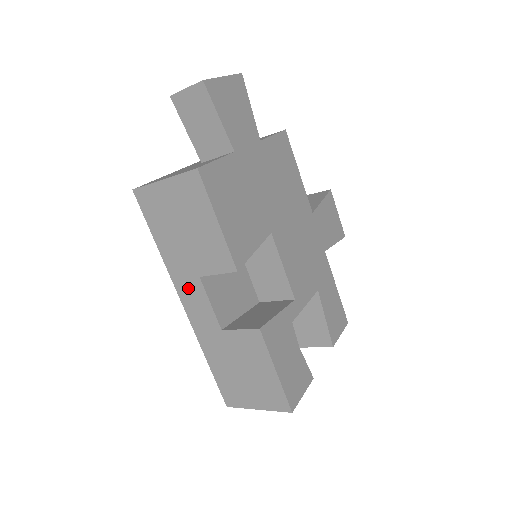
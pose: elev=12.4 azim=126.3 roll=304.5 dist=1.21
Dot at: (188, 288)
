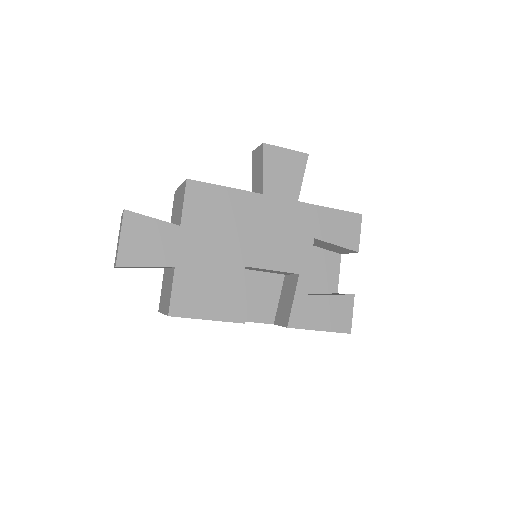
Dot at: occluded
